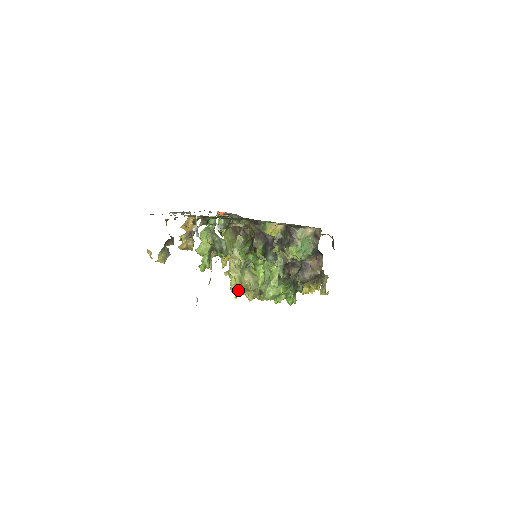
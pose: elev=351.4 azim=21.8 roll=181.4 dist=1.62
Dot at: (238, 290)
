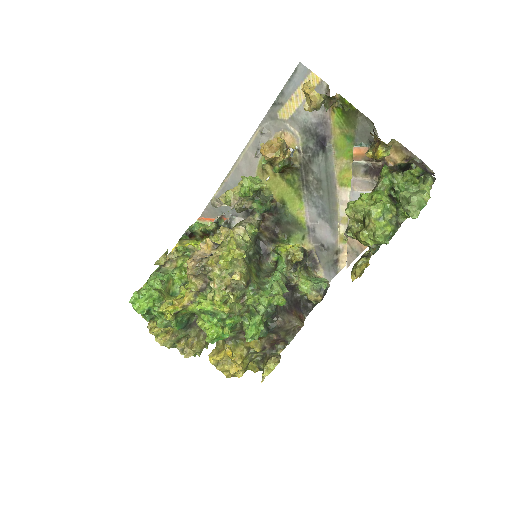
Dot at: (241, 252)
